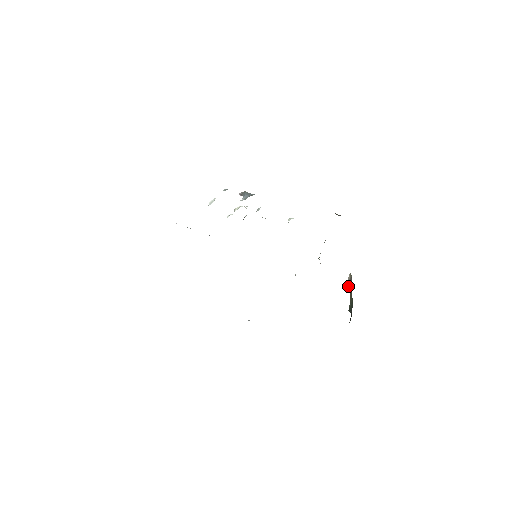
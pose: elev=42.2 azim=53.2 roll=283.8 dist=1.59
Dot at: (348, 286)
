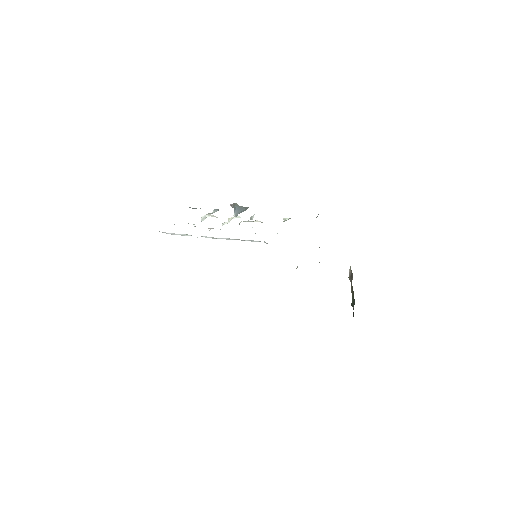
Dot at: occluded
